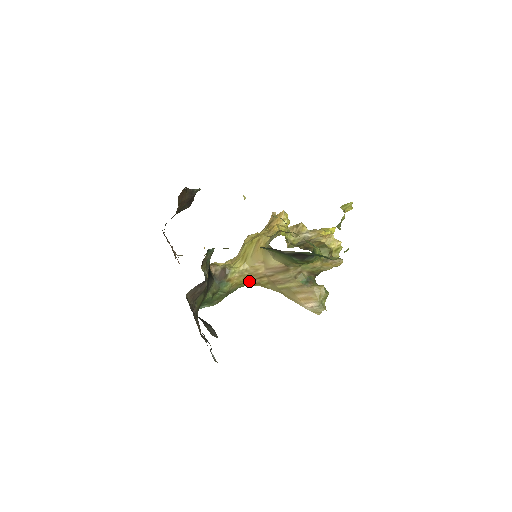
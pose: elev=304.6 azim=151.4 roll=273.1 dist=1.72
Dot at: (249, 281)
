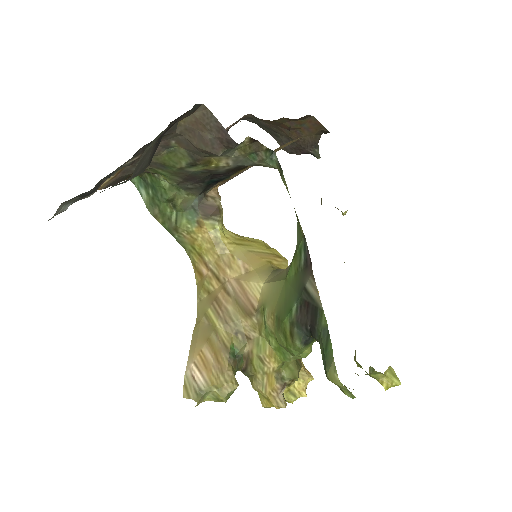
Dot at: (203, 261)
